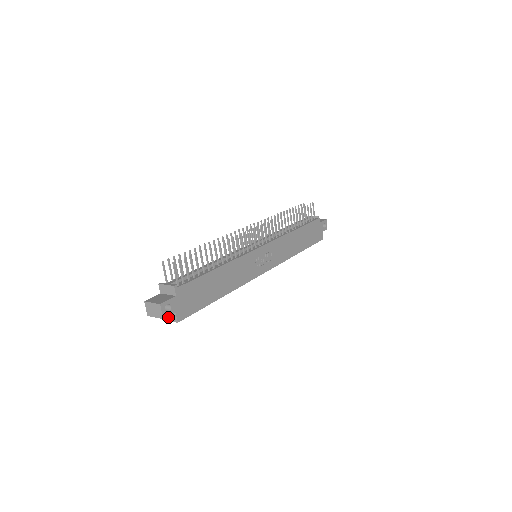
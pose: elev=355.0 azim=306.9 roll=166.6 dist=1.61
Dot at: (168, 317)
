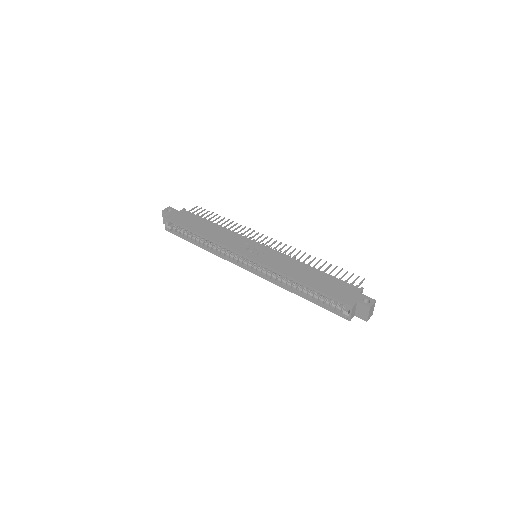
Dot at: (167, 223)
